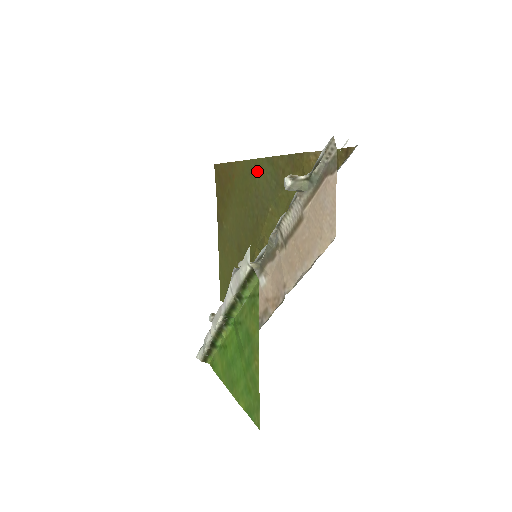
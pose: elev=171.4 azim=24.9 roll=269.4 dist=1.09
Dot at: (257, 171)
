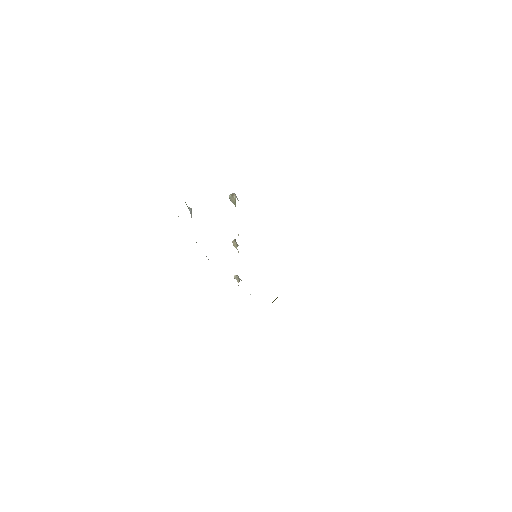
Dot at: occluded
